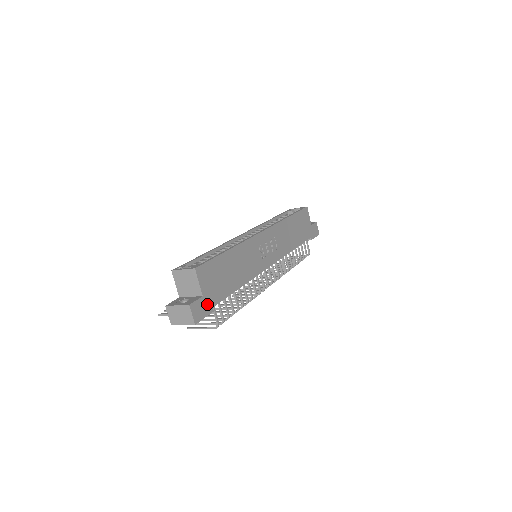
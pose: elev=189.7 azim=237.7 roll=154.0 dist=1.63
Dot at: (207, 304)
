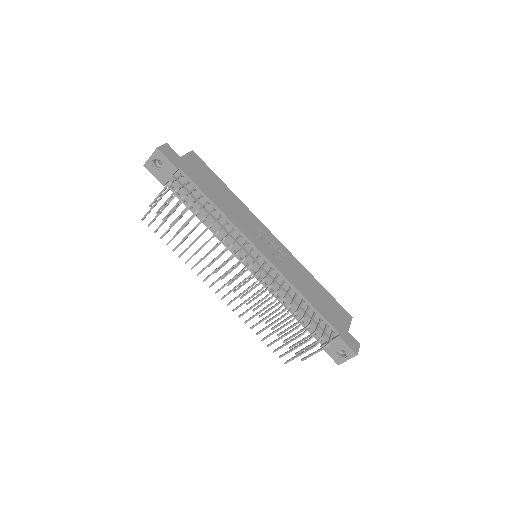
Dot at: (178, 162)
